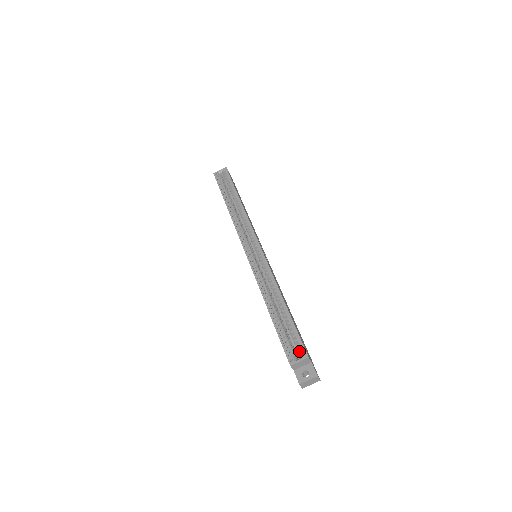
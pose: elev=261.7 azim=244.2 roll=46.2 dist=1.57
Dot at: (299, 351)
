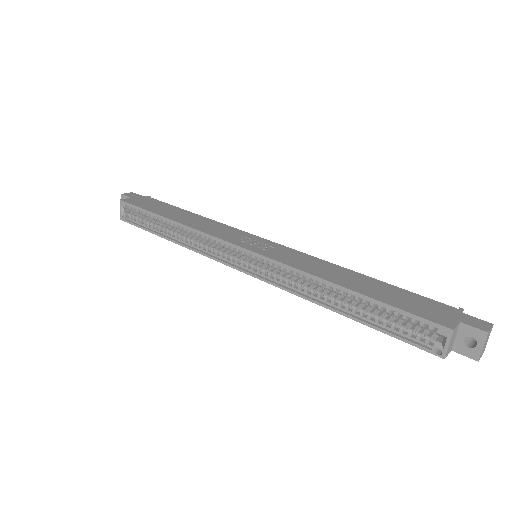
Dot at: (432, 330)
